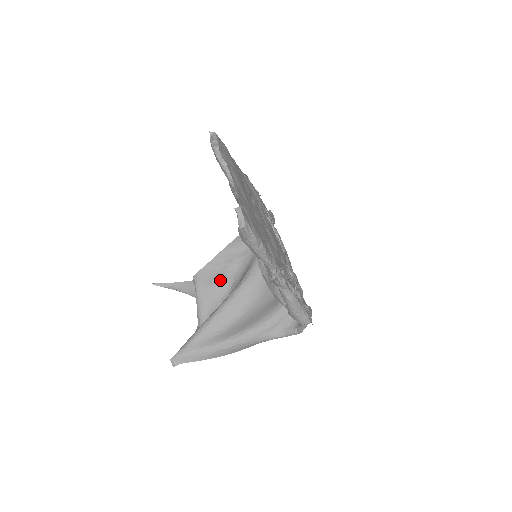
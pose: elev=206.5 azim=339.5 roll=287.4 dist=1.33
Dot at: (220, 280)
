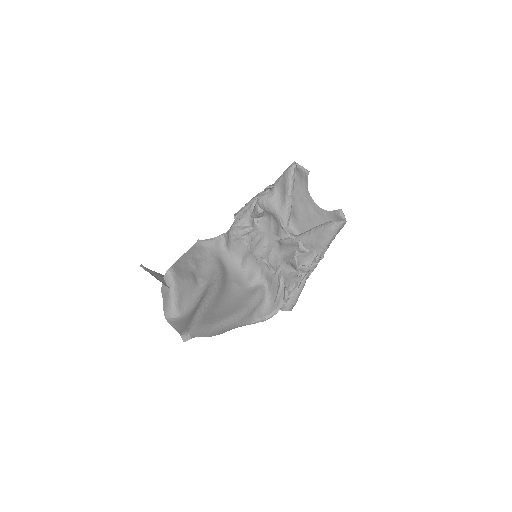
Dot at: (191, 276)
